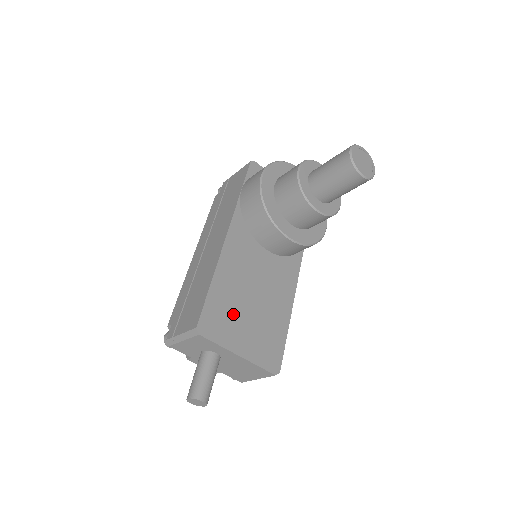
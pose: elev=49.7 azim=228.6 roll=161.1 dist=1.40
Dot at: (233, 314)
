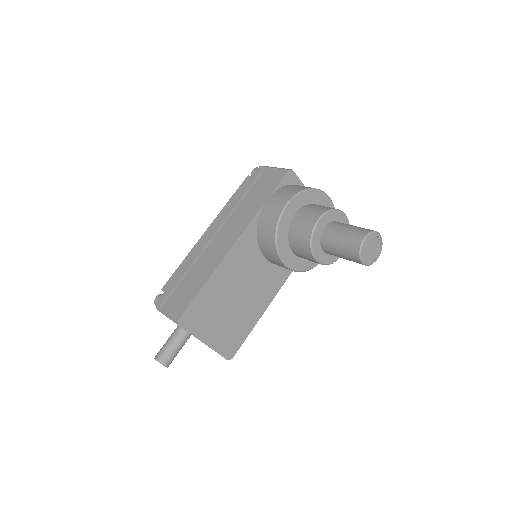
Dot at: (213, 311)
